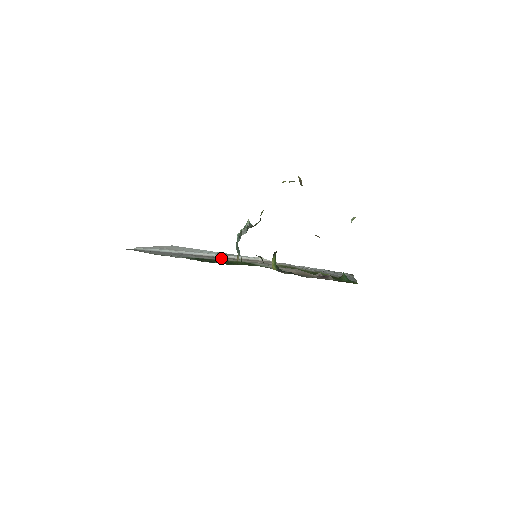
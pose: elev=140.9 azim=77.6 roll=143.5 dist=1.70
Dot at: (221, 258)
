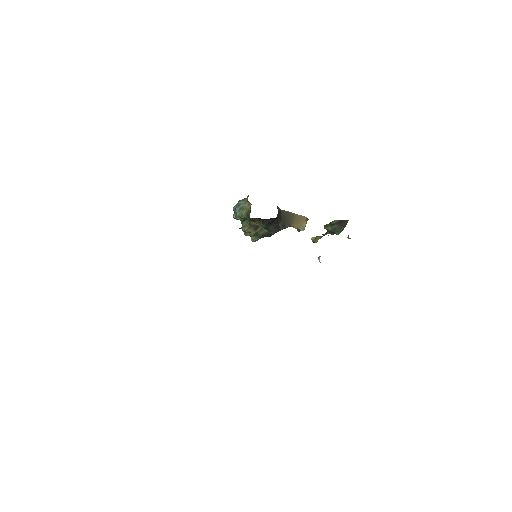
Dot at: occluded
